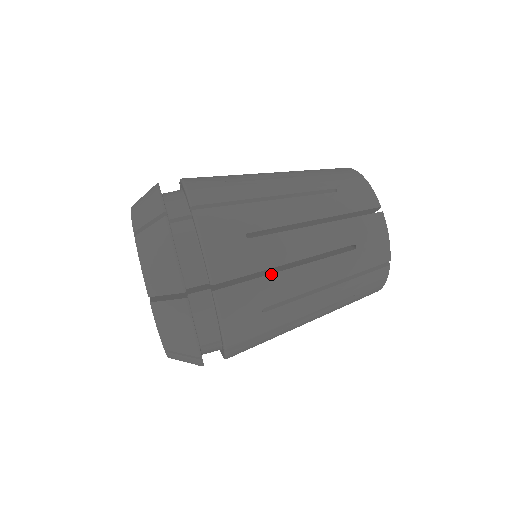
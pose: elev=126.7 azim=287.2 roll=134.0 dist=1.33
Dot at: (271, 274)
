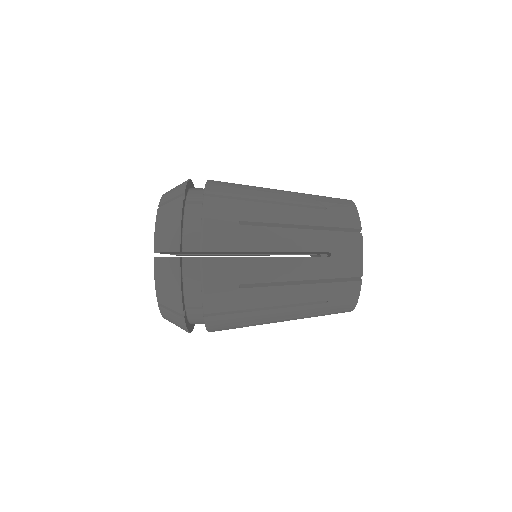
Dot at: (252, 257)
